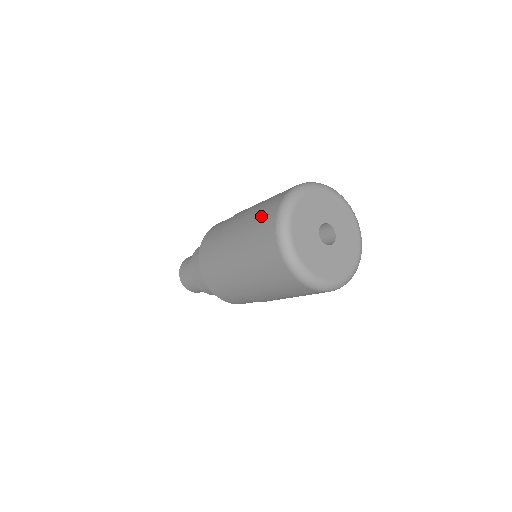
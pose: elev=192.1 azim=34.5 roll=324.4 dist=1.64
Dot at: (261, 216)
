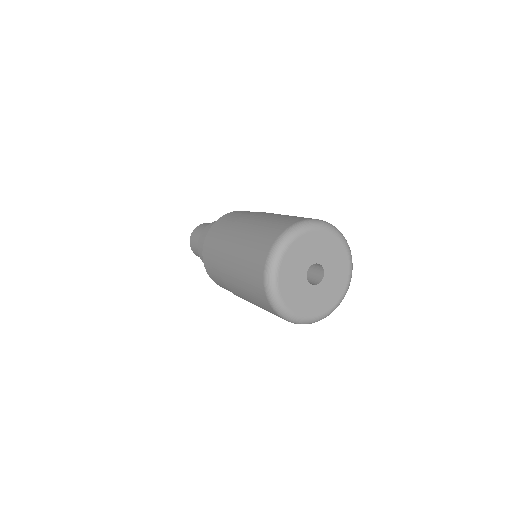
Dot at: (250, 270)
